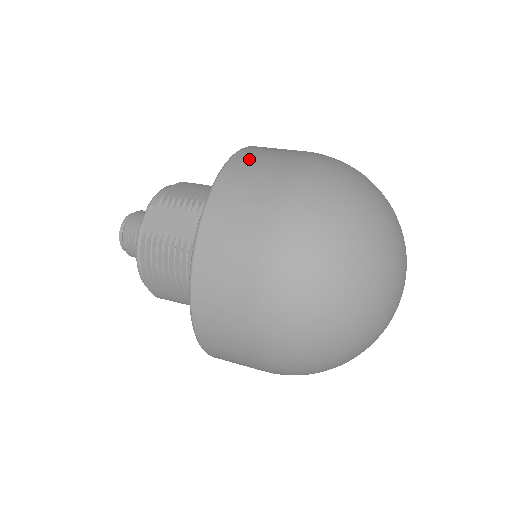
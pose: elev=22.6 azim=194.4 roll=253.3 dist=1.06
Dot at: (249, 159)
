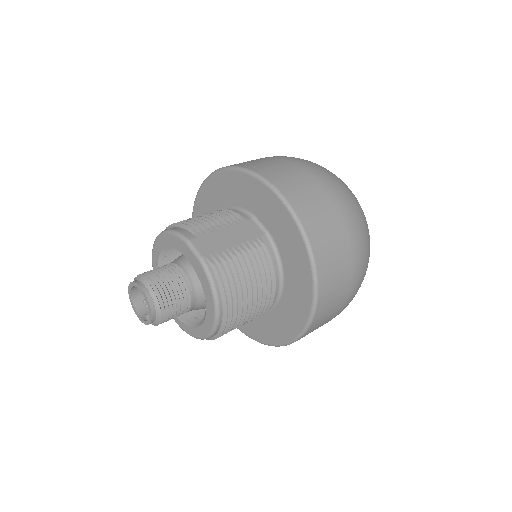
Dot at: (254, 164)
